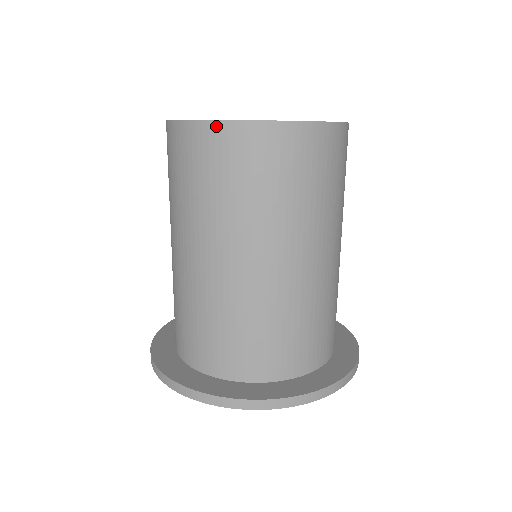
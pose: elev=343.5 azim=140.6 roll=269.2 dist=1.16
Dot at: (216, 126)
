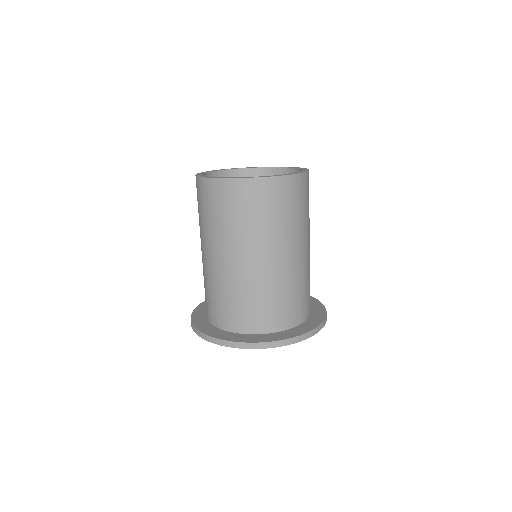
Dot at: (277, 179)
